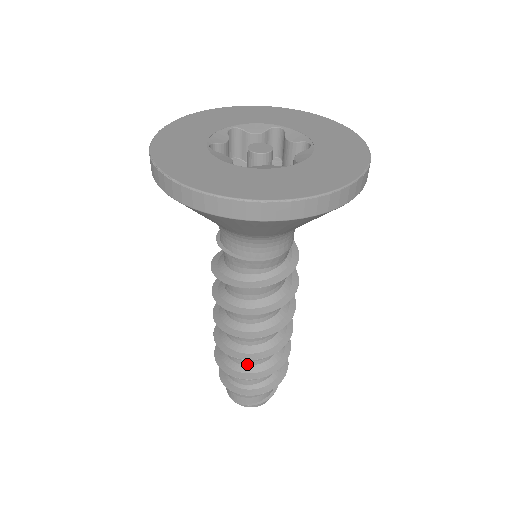
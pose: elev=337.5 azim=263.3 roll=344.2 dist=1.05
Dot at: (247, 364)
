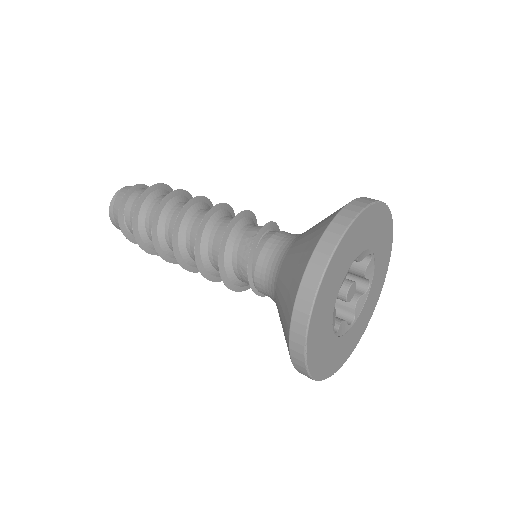
Dot at: occluded
